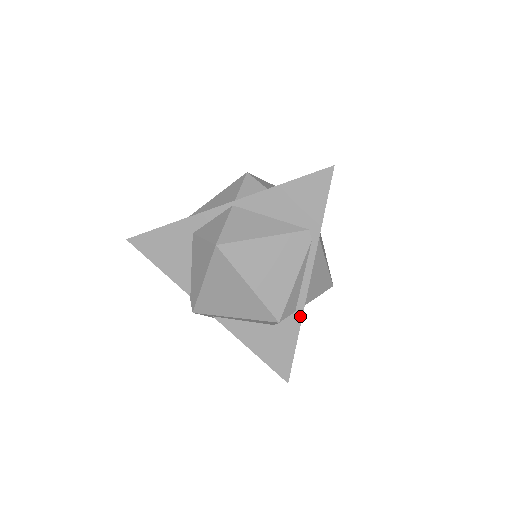
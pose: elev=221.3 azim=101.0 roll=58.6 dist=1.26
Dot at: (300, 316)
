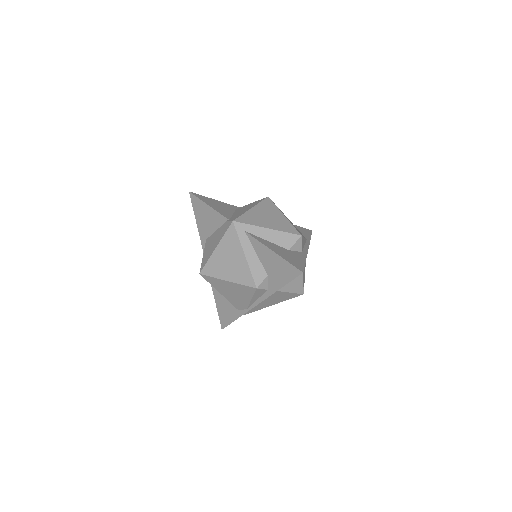
Dot at: (306, 254)
